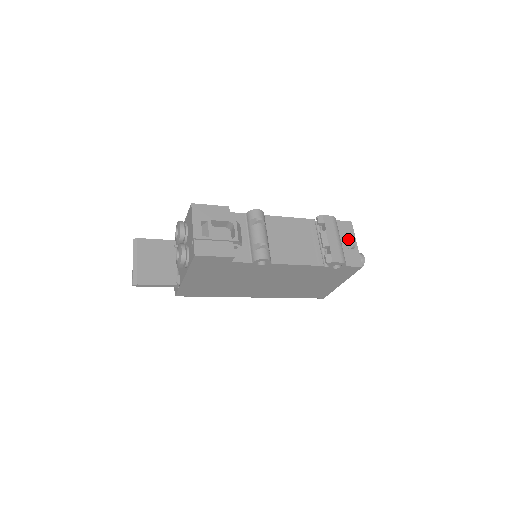
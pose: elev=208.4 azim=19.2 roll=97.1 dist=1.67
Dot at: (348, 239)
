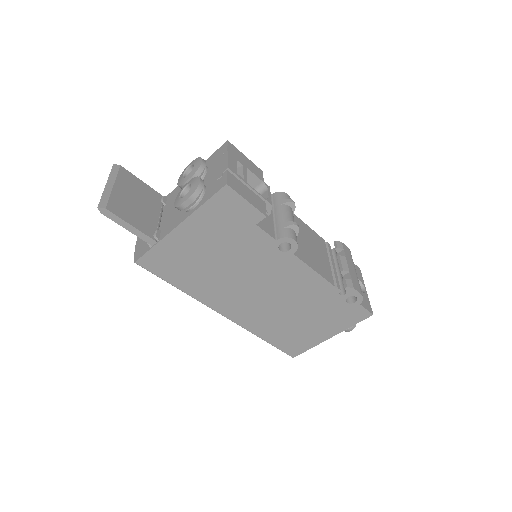
Dot at: occluded
